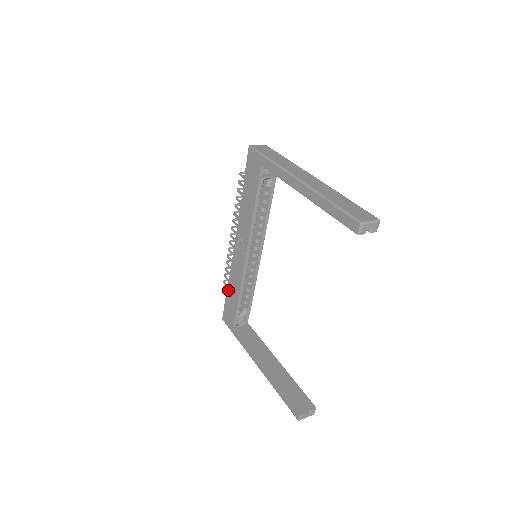
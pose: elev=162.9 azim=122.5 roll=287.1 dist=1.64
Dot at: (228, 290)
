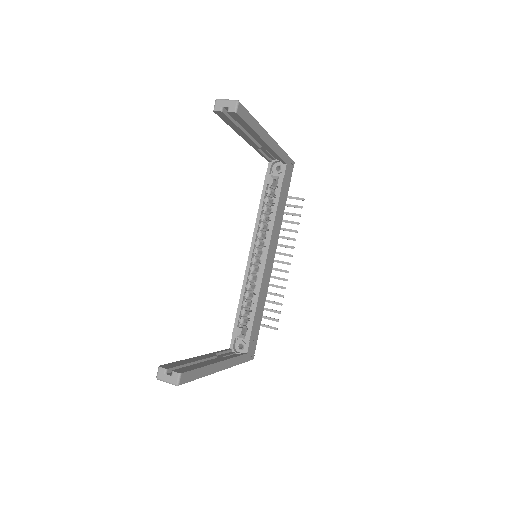
Dot at: occluded
